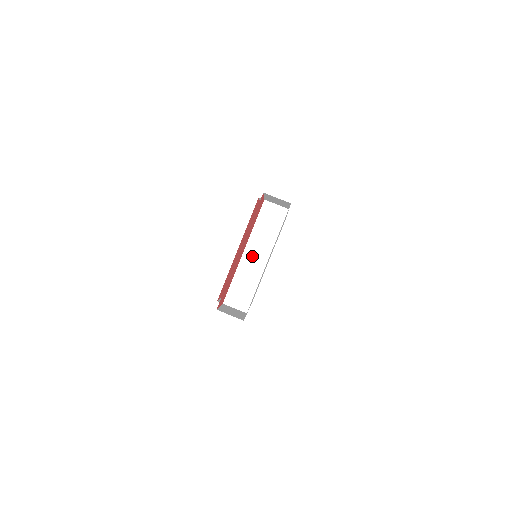
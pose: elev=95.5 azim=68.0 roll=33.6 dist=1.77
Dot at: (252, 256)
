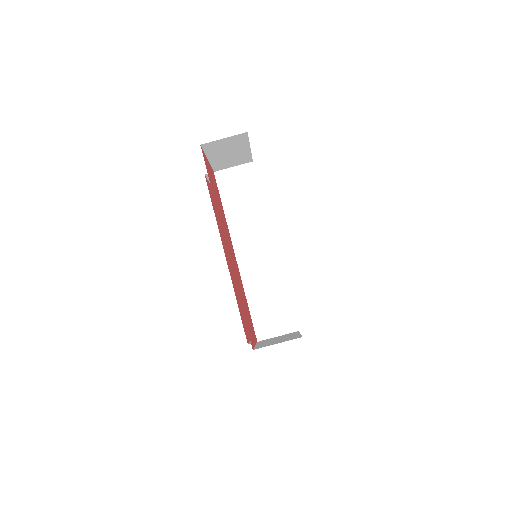
Dot at: (250, 252)
